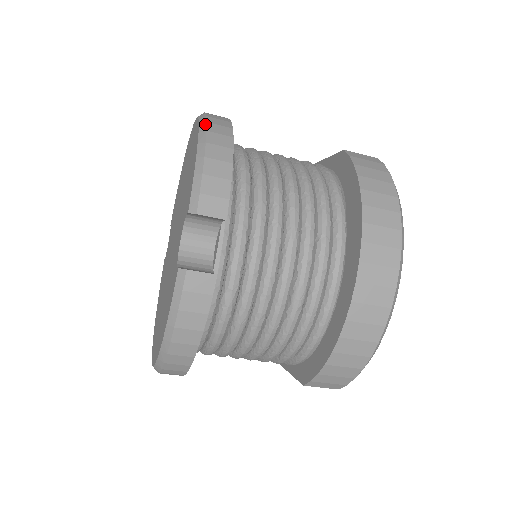
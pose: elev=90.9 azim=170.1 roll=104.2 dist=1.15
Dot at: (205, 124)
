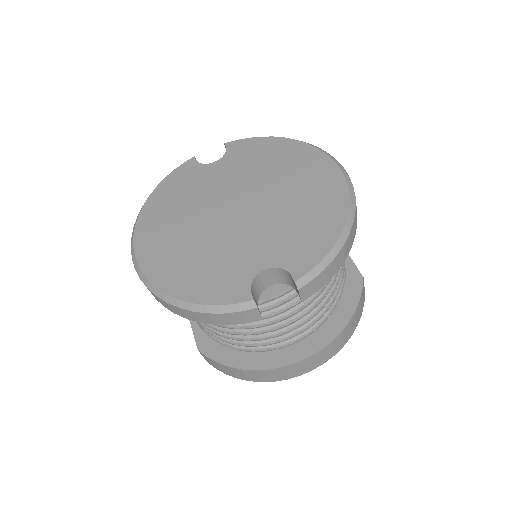
Dot at: (353, 221)
